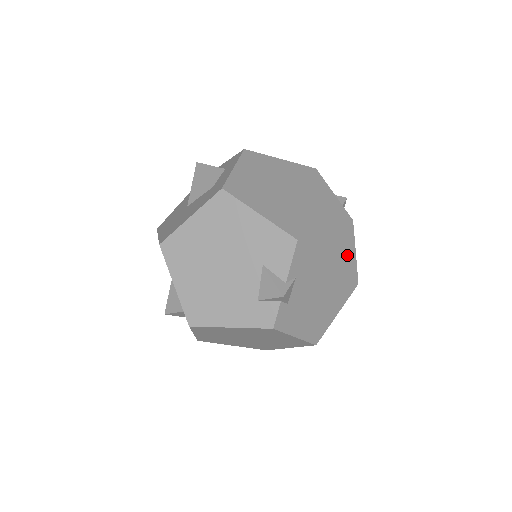
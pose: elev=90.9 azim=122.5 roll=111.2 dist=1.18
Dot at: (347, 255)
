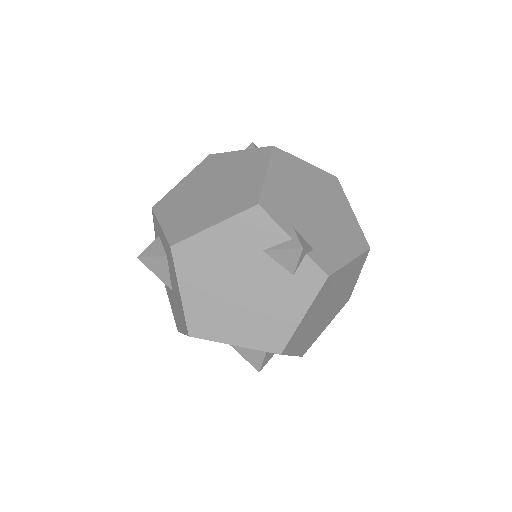
Dot at: (303, 170)
